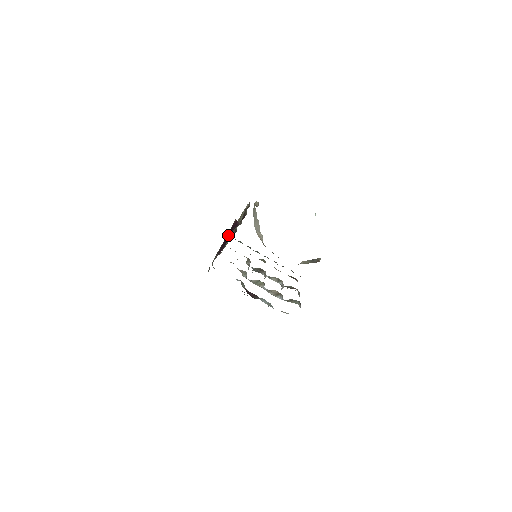
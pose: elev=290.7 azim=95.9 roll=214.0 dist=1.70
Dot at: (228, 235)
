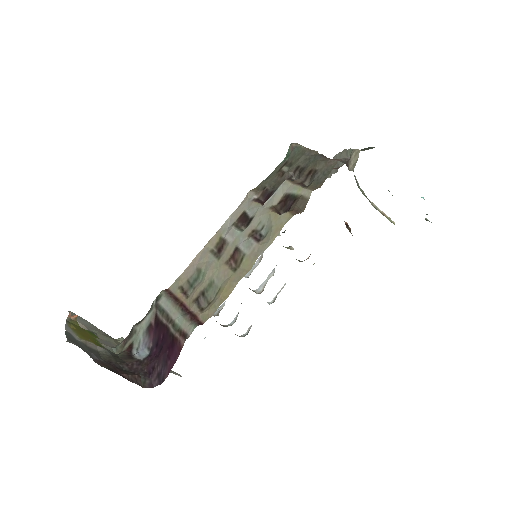
Dot at: (166, 340)
